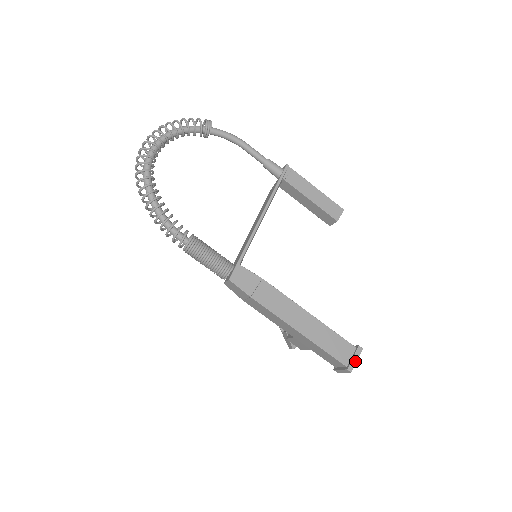
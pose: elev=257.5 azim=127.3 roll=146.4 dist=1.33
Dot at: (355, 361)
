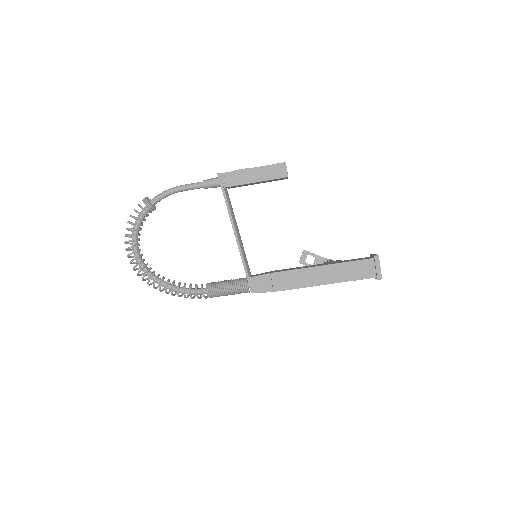
Dot at: (379, 269)
